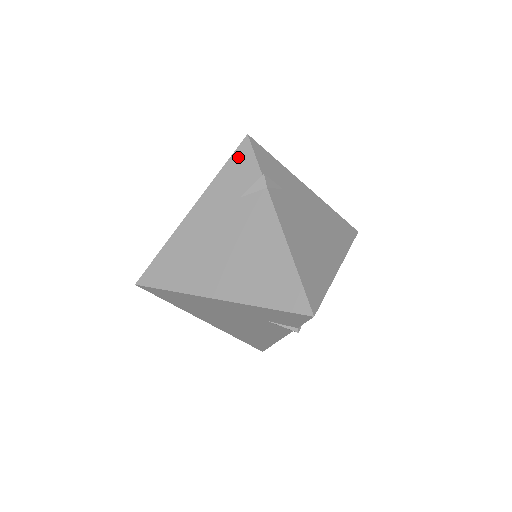
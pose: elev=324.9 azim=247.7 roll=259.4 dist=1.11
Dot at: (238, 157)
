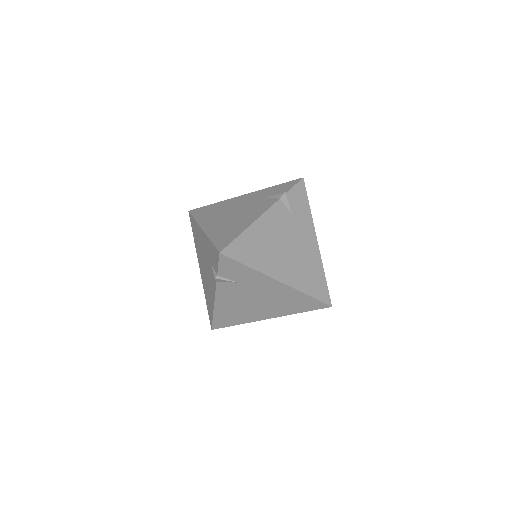
Dot at: (215, 252)
